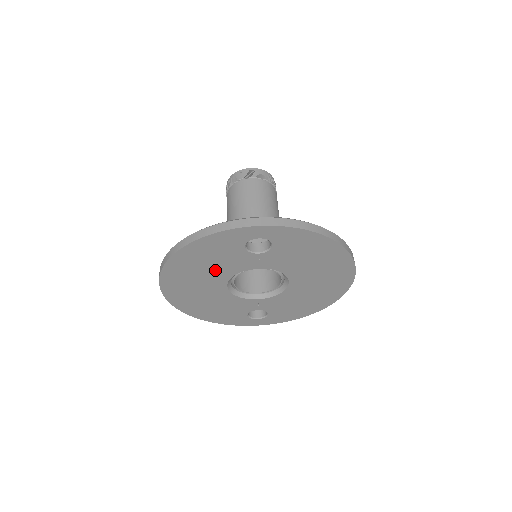
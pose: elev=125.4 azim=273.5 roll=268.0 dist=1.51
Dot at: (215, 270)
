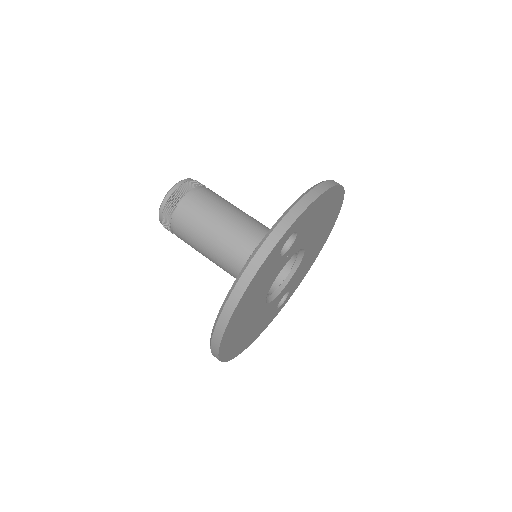
Dot at: (258, 298)
